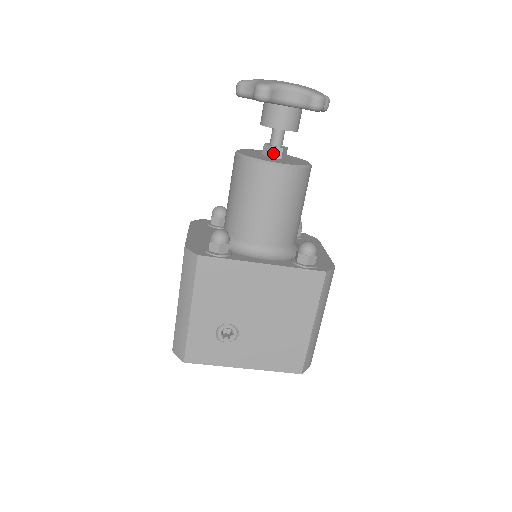
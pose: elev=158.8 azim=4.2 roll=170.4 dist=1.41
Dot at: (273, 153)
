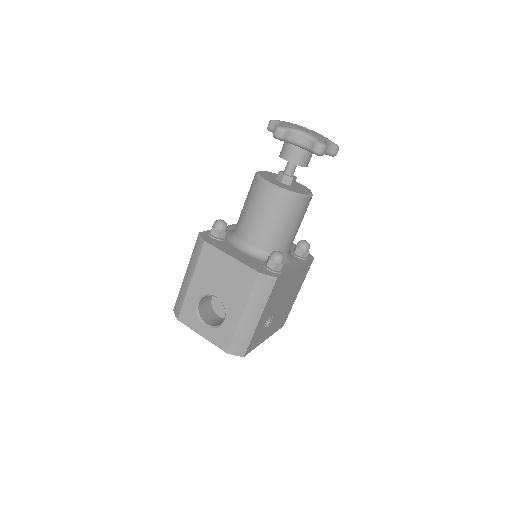
Dot at: (292, 182)
